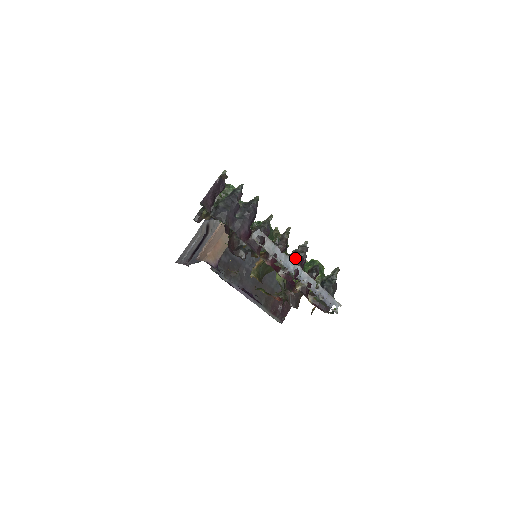
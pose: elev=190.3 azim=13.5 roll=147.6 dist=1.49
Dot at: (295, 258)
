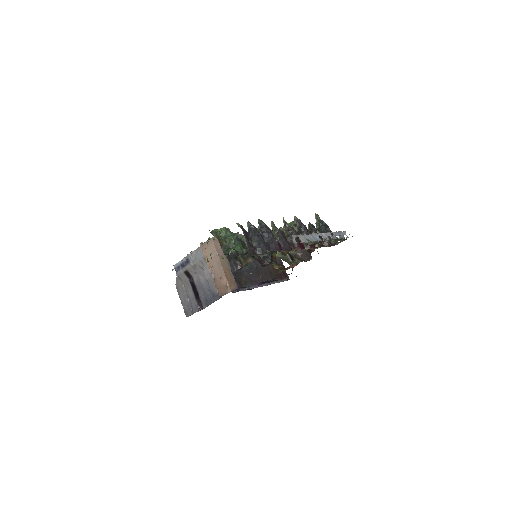
Dot at: (303, 232)
